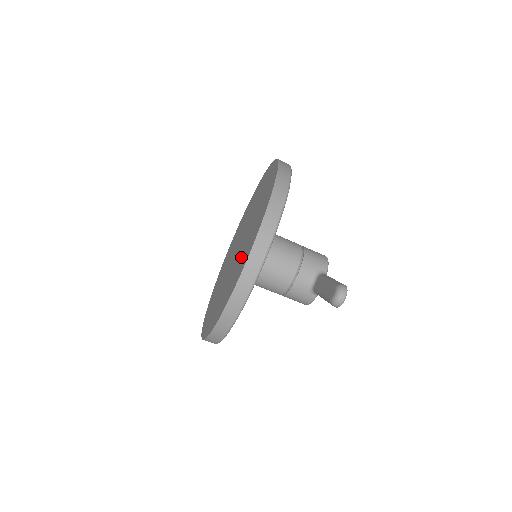
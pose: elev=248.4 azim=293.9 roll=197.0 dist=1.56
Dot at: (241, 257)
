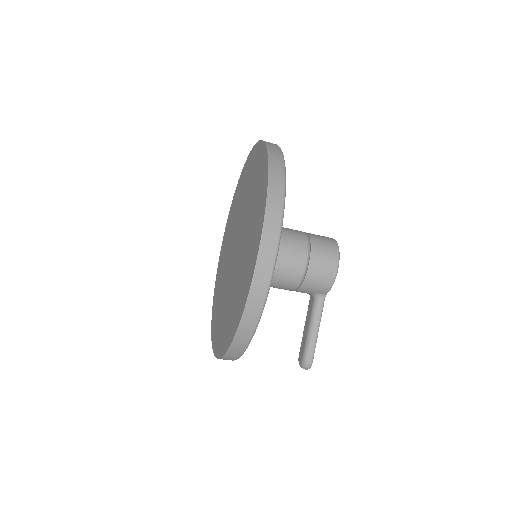
Dot at: (222, 312)
